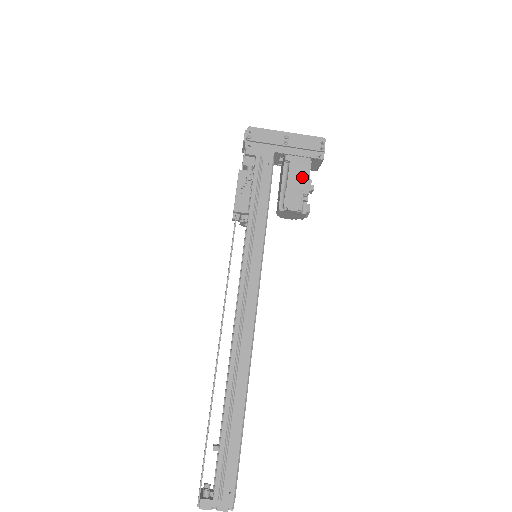
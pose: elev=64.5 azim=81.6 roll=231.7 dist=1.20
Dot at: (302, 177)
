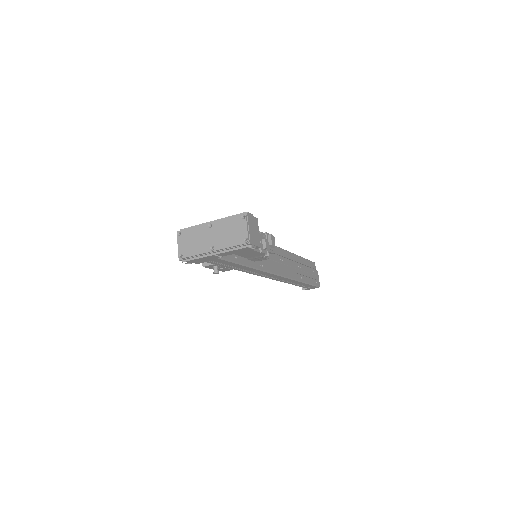
Dot at: (252, 254)
